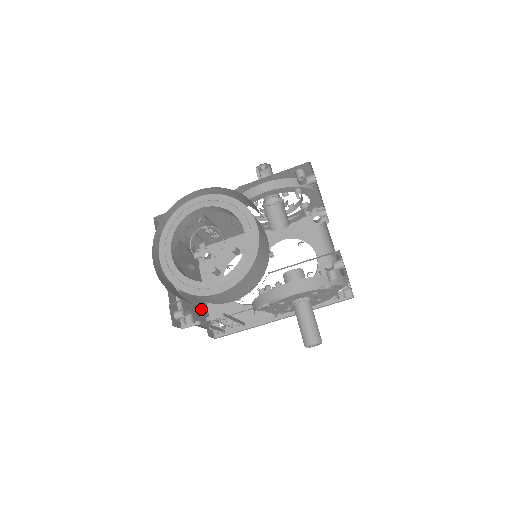
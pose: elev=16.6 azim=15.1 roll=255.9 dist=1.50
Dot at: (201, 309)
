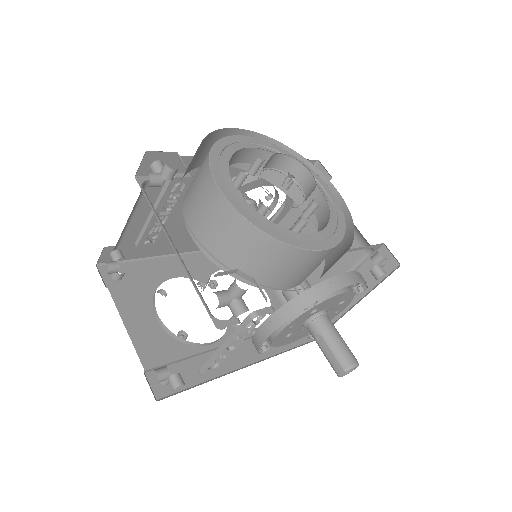
Dot at: occluded
